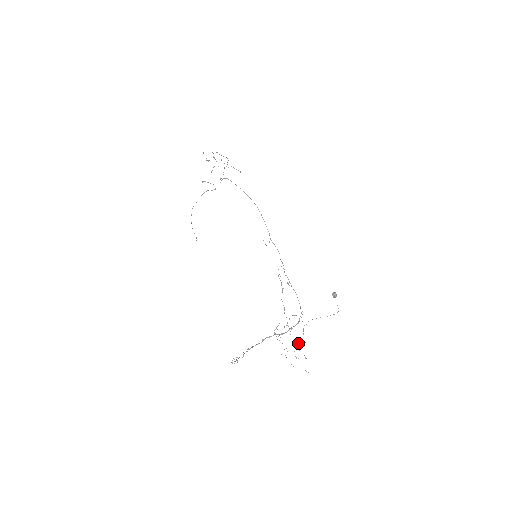
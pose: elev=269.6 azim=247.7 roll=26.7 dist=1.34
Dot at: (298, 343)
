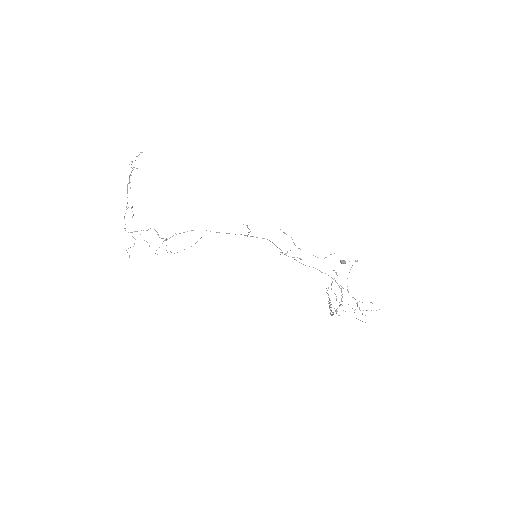
Dot at: occluded
